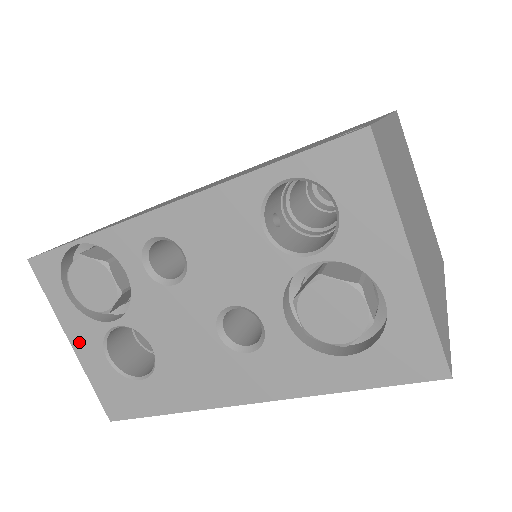
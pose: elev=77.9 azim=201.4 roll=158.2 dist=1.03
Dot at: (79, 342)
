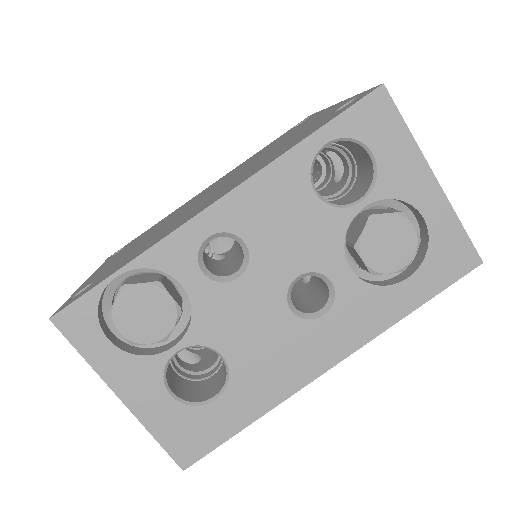
Dot at: (131, 392)
